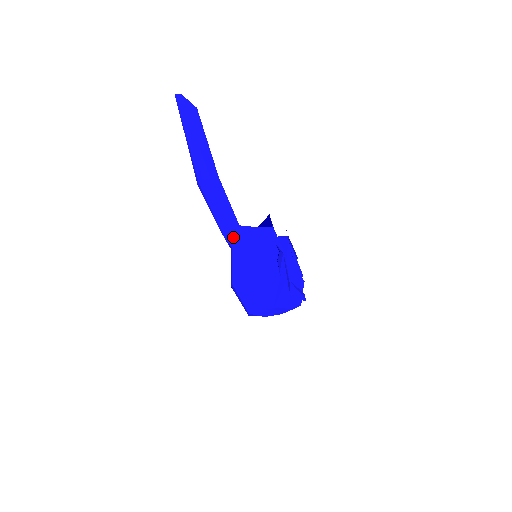
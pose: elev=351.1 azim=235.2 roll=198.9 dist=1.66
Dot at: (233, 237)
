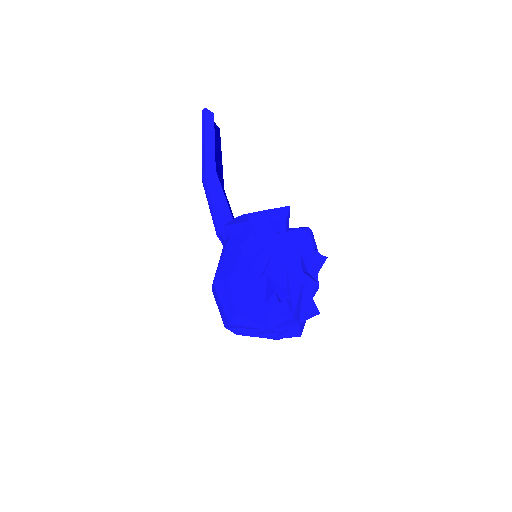
Dot at: (222, 233)
